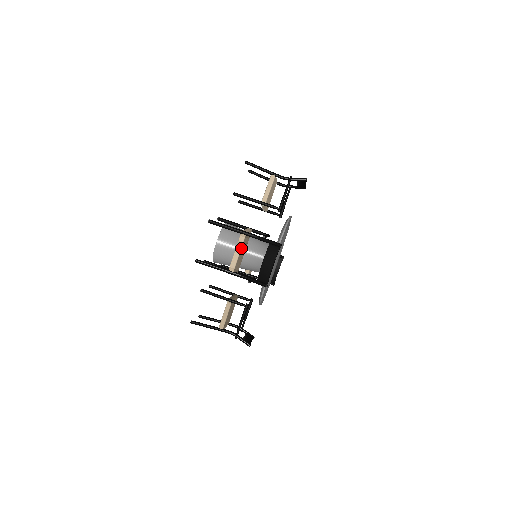
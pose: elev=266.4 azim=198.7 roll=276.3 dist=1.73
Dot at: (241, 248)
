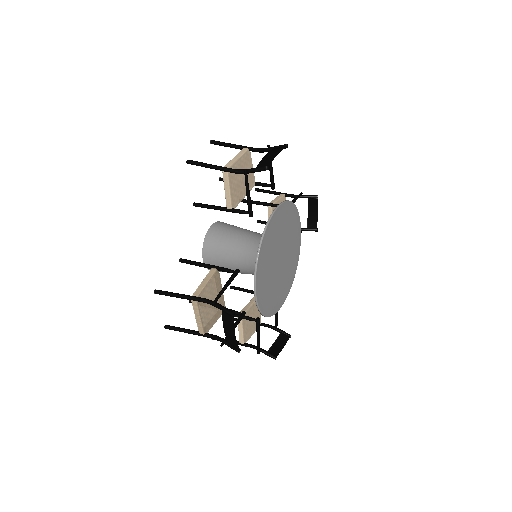
Dot at: (241, 156)
